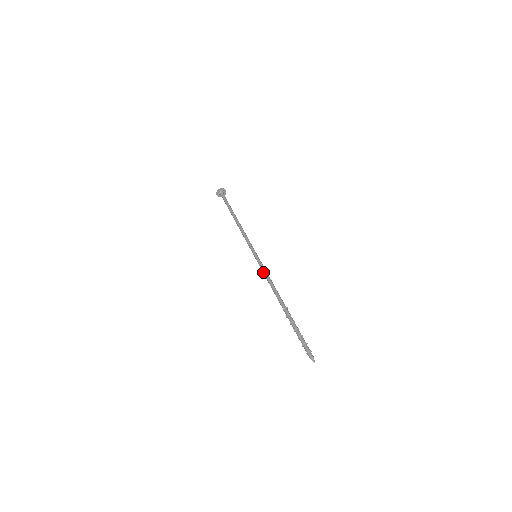
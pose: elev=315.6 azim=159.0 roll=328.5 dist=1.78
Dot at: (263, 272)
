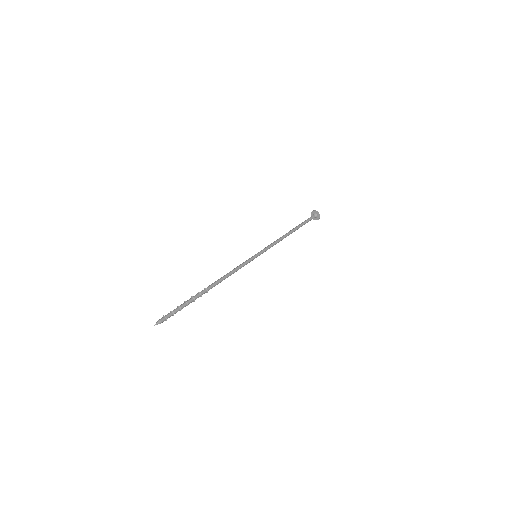
Dot at: (240, 264)
